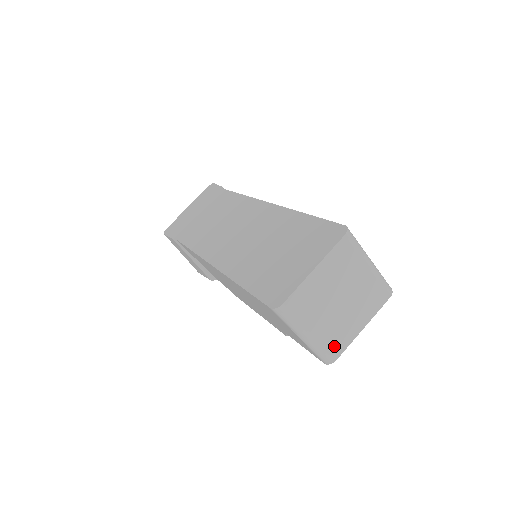
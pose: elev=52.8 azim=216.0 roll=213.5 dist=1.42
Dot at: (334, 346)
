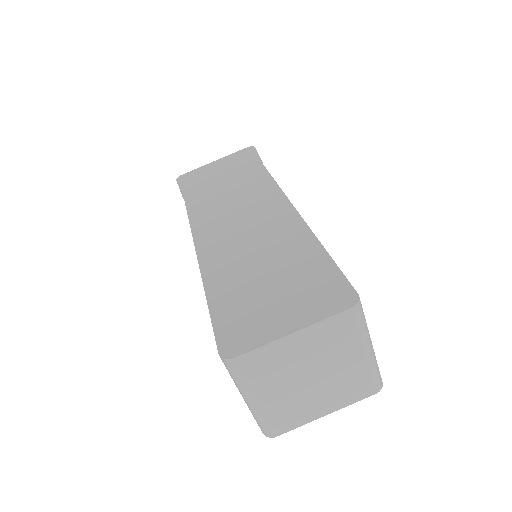
Dot at: (280, 422)
